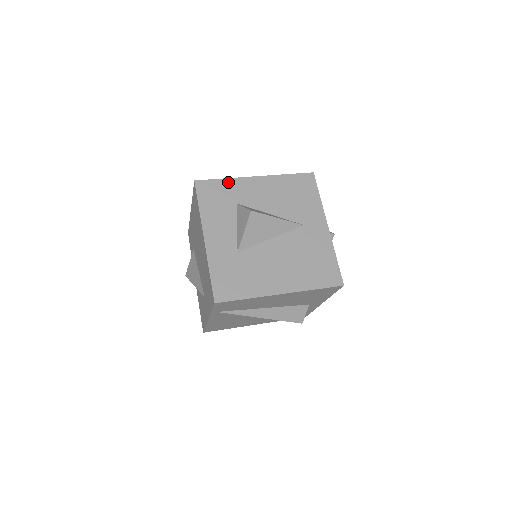
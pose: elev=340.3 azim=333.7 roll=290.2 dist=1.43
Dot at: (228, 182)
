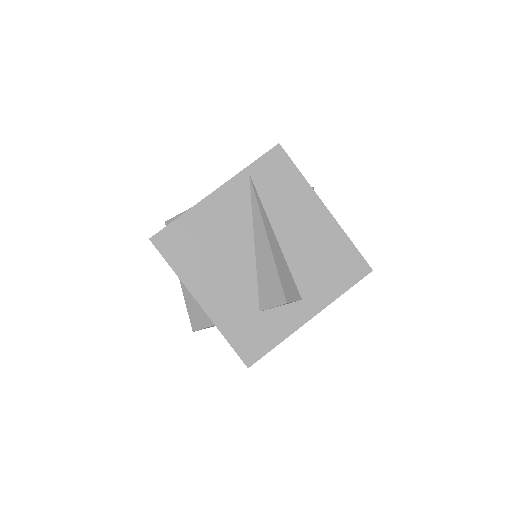
Dot at: occluded
